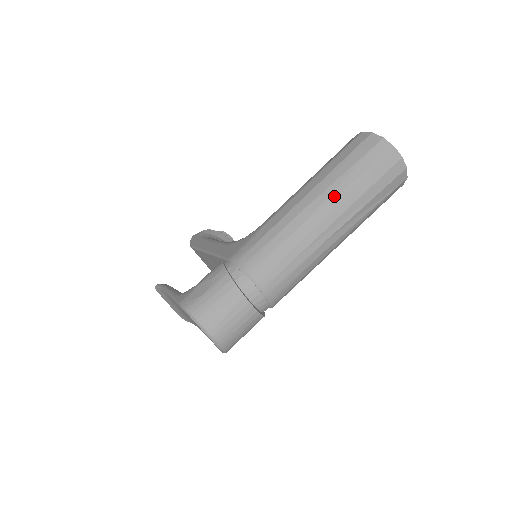
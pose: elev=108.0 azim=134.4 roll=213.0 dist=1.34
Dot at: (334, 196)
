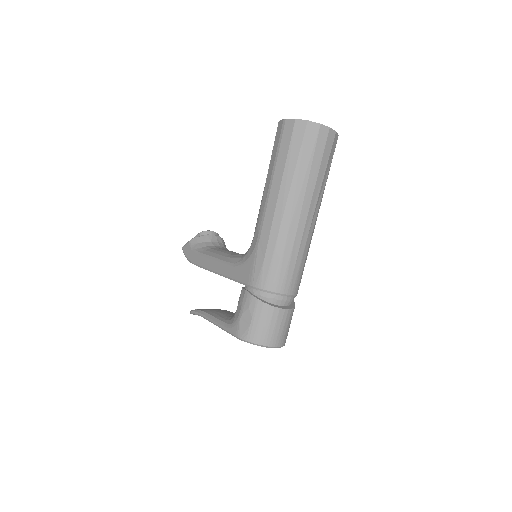
Dot at: (298, 195)
